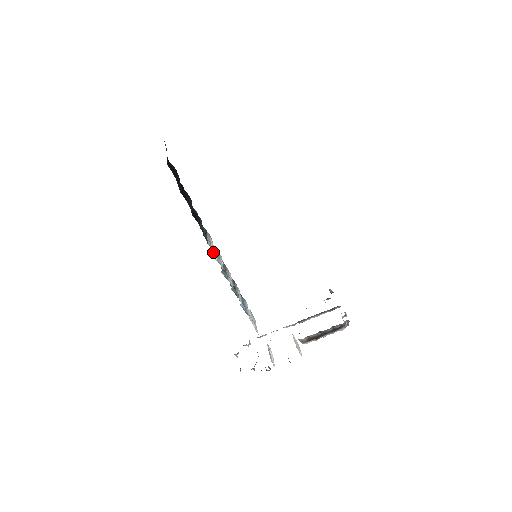
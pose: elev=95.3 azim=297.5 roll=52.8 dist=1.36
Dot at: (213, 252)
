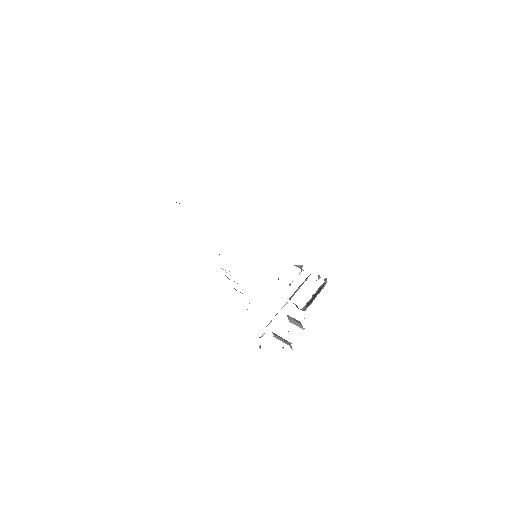
Dot at: occluded
